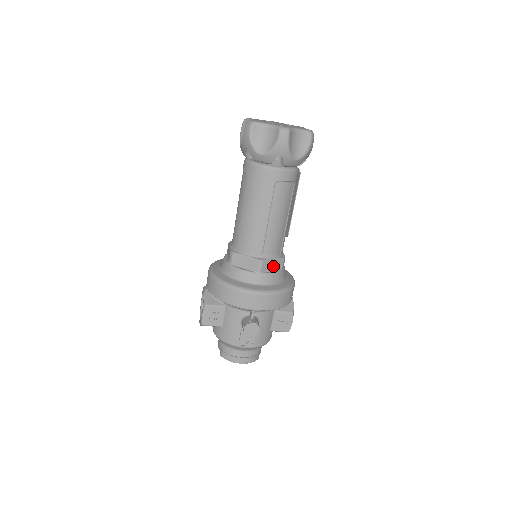
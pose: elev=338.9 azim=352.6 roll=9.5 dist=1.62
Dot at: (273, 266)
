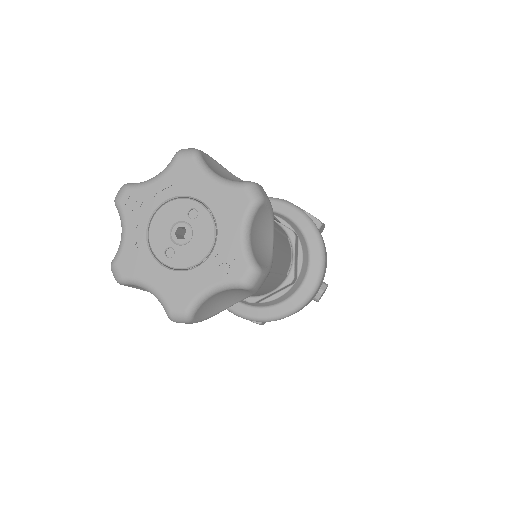
Dot at: (296, 256)
